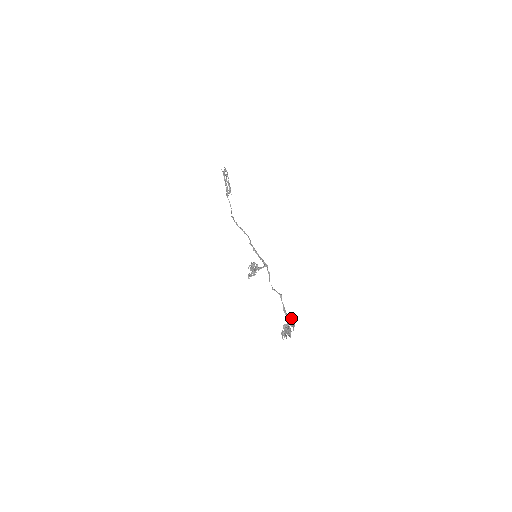
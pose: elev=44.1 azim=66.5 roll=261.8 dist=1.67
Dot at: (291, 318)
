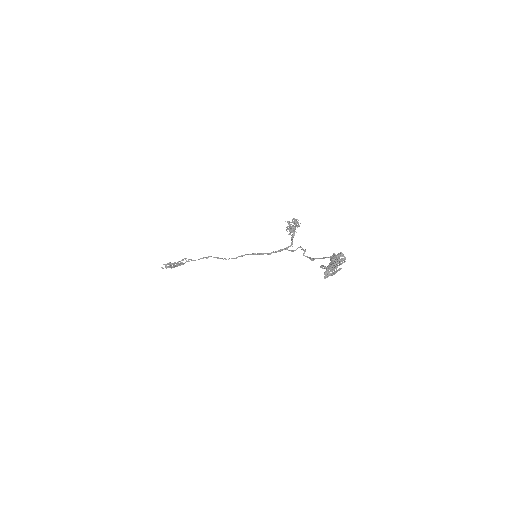
Dot at: (328, 271)
